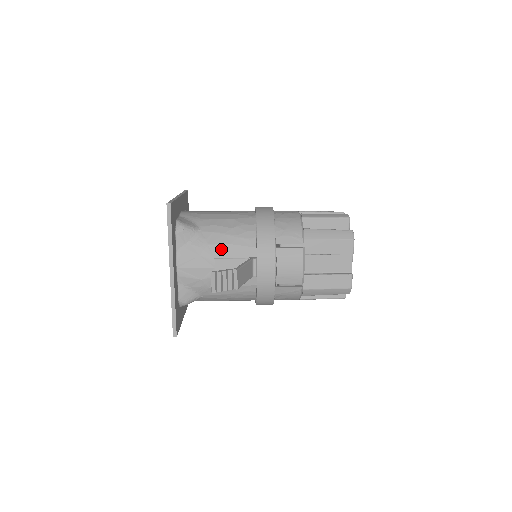
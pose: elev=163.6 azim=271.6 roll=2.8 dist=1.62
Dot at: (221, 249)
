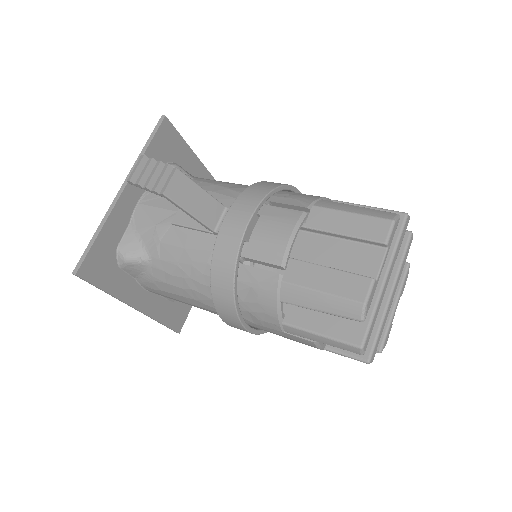
Dot at: occluded
